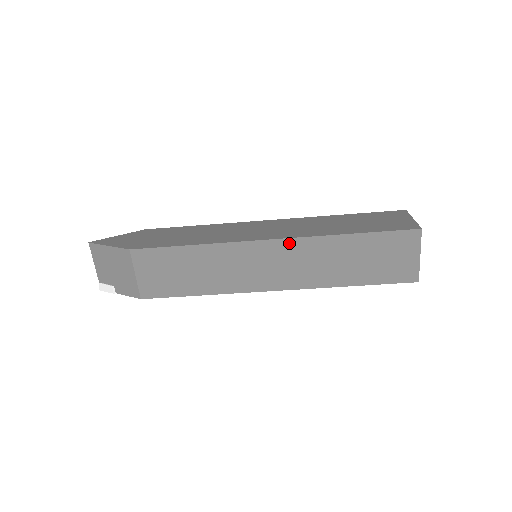
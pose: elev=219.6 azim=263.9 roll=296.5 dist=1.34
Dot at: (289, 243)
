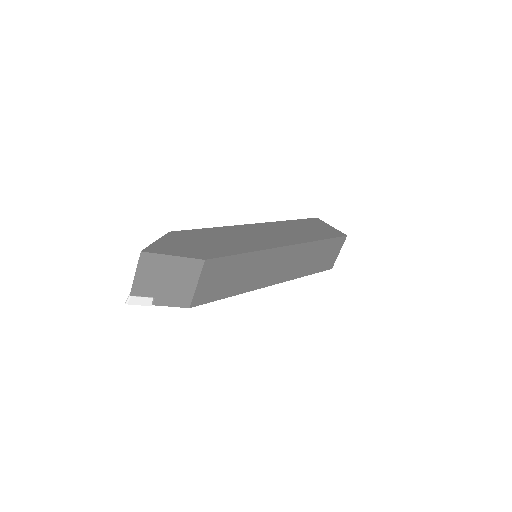
Dot at: (297, 247)
